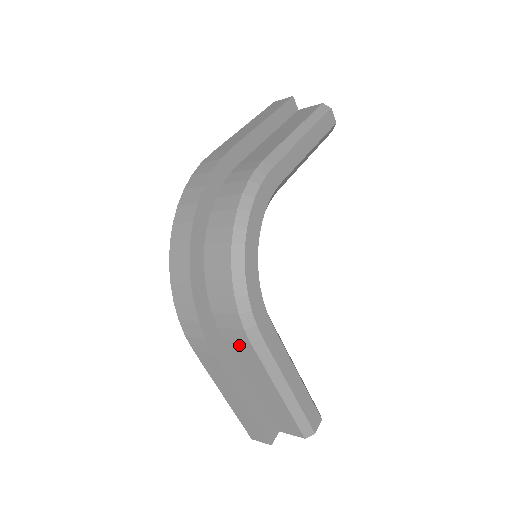
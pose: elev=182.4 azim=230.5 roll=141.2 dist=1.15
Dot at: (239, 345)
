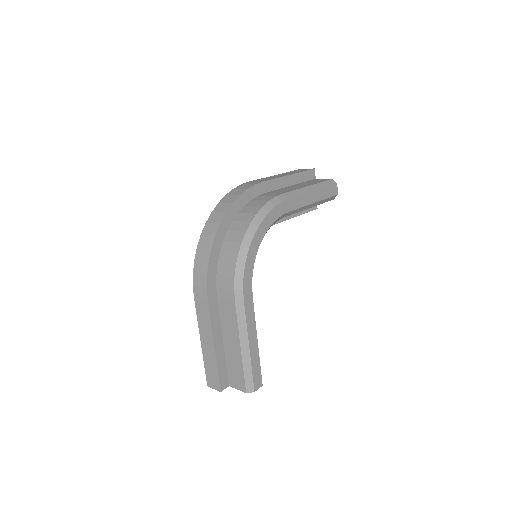
Dot at: (226, 302)
